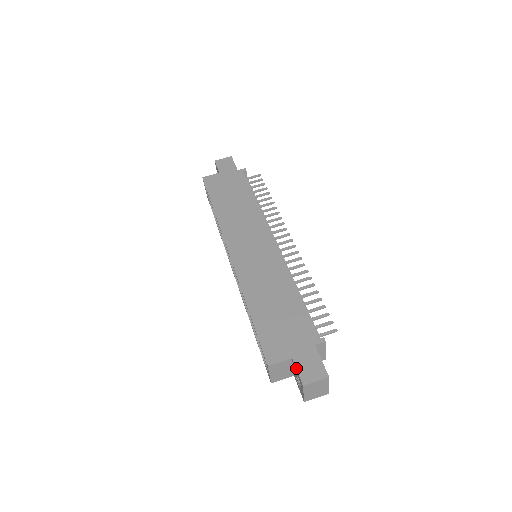
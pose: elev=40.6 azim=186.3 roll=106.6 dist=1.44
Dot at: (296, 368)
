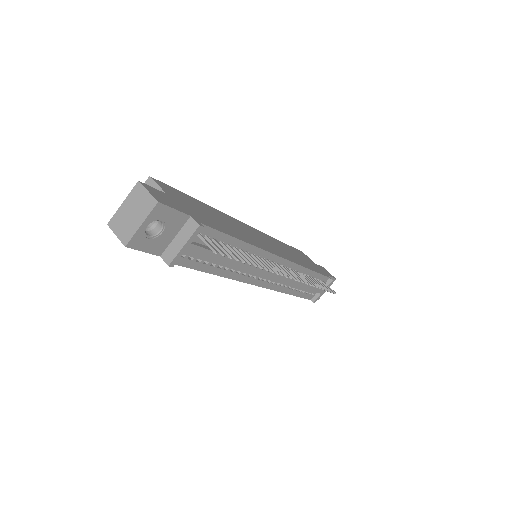
Dot at: occluded
